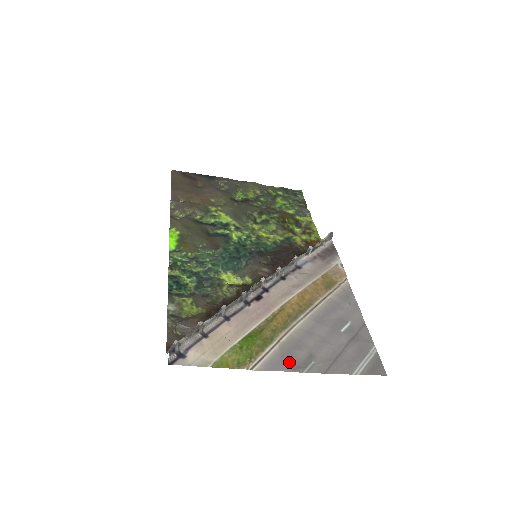
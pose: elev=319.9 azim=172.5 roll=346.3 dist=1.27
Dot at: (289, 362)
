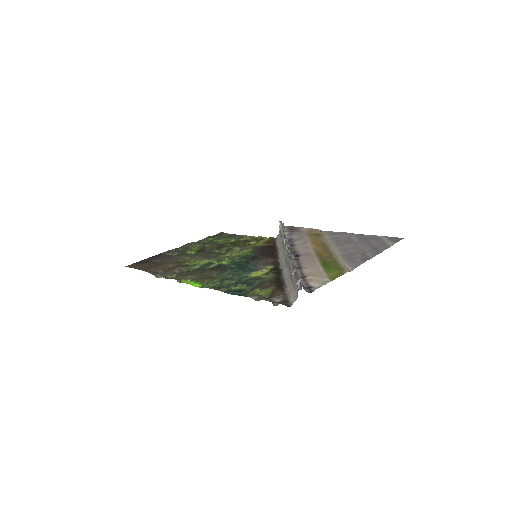
Dot at: (359, 260)
